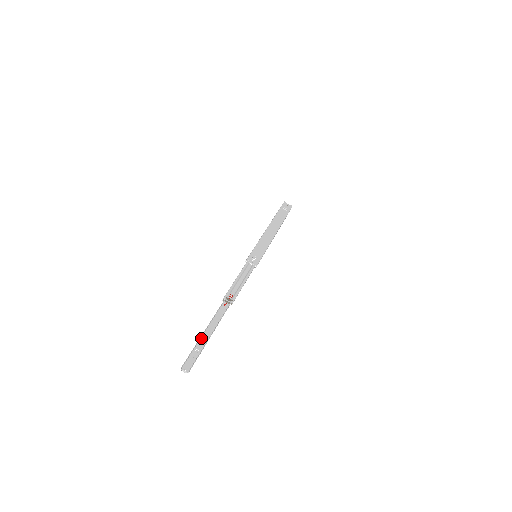
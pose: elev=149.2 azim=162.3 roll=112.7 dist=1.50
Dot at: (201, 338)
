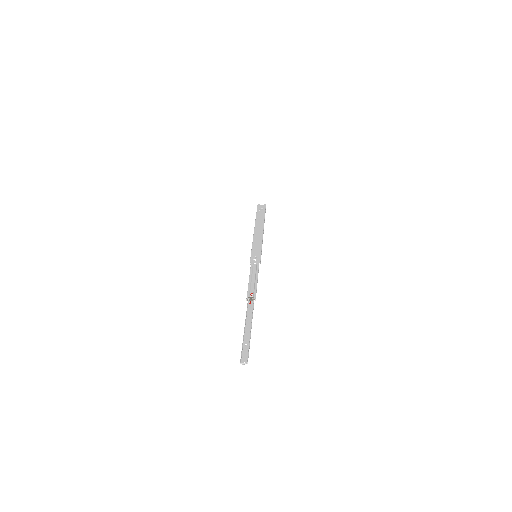
Dot at: (244, 335)
